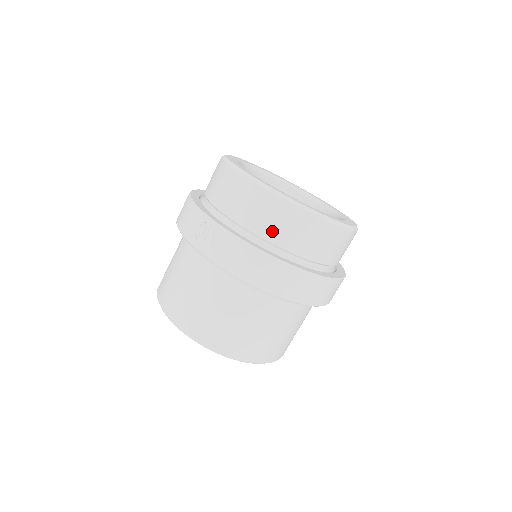
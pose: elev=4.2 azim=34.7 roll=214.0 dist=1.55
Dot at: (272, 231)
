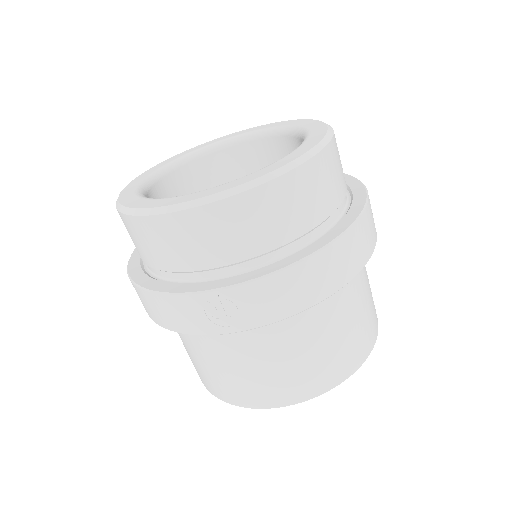
Dot at: (283, 228)
